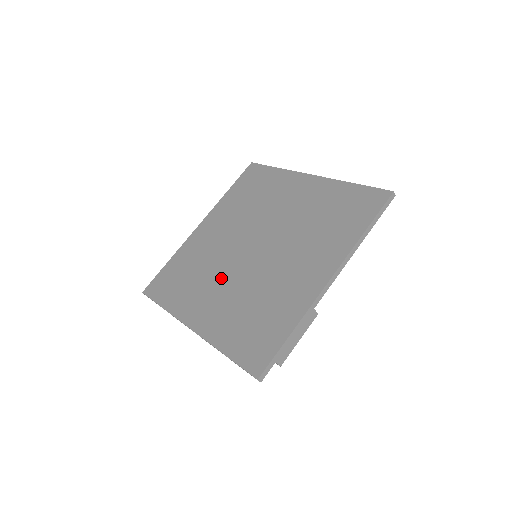
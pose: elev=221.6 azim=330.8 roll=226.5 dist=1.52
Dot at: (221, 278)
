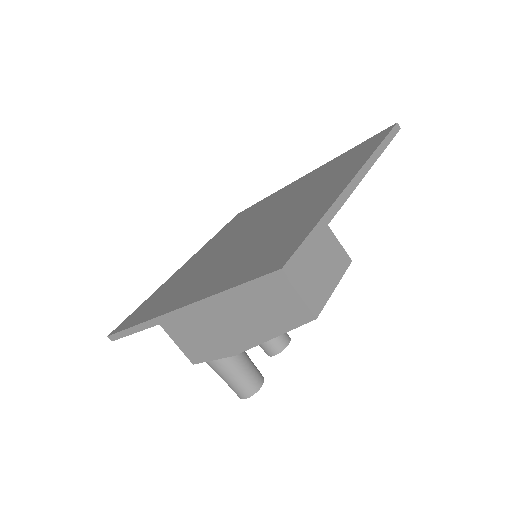
Dot at: (213, 264)
